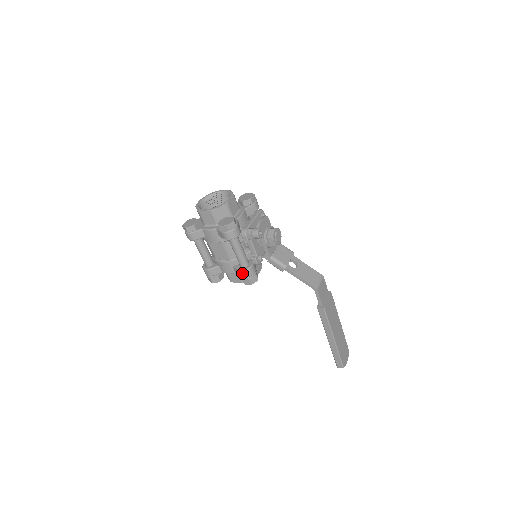
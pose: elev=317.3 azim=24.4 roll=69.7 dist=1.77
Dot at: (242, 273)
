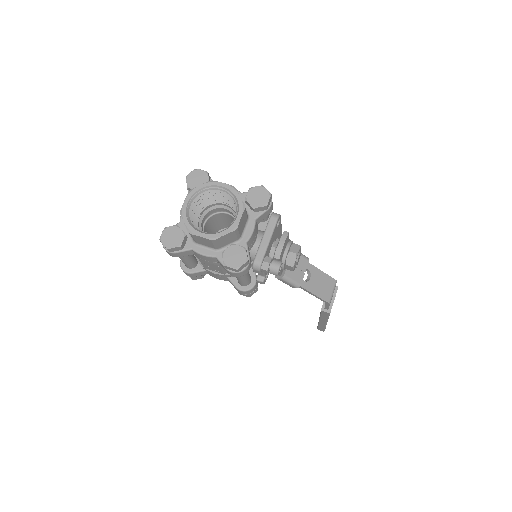
Dot at: (241, 292)
